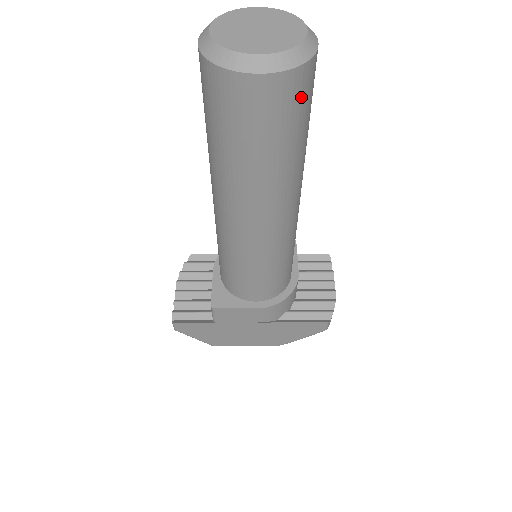
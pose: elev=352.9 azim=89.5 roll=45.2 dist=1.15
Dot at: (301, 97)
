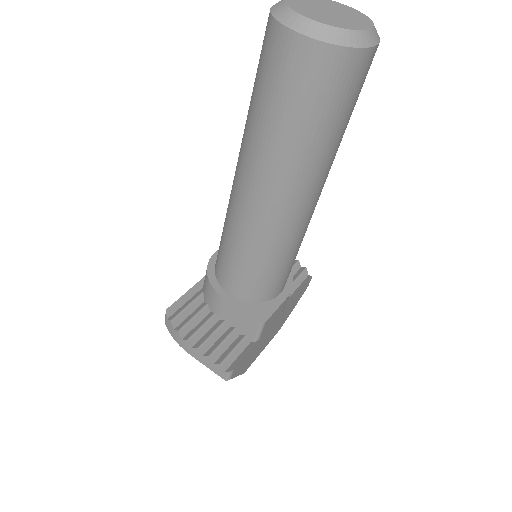
Dot at: occluded
